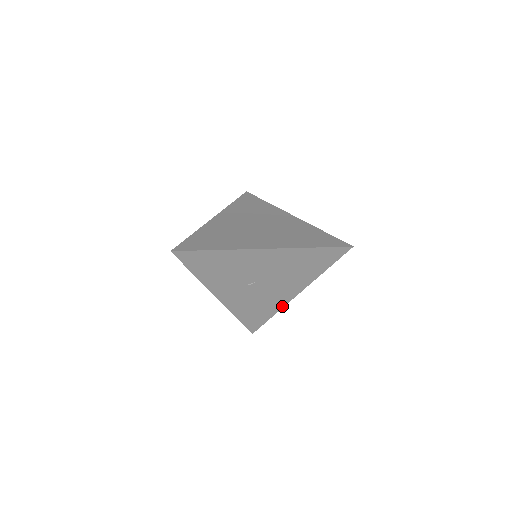
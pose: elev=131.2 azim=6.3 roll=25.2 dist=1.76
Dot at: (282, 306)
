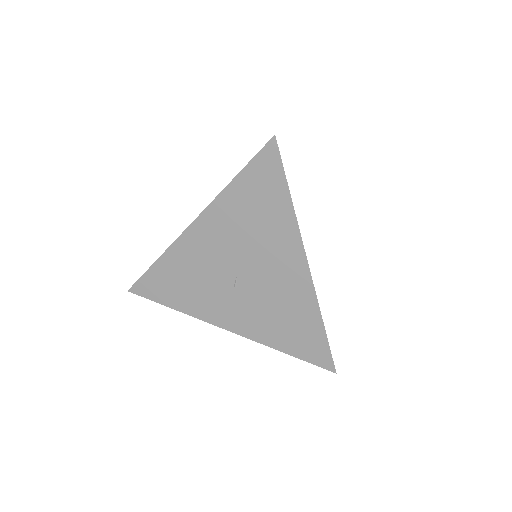
Dot at: (314, 297)
